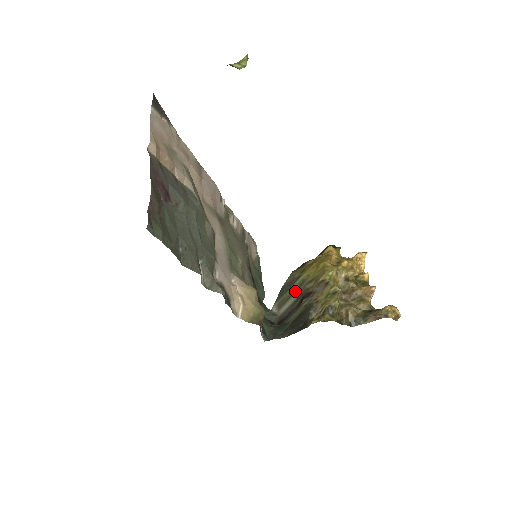
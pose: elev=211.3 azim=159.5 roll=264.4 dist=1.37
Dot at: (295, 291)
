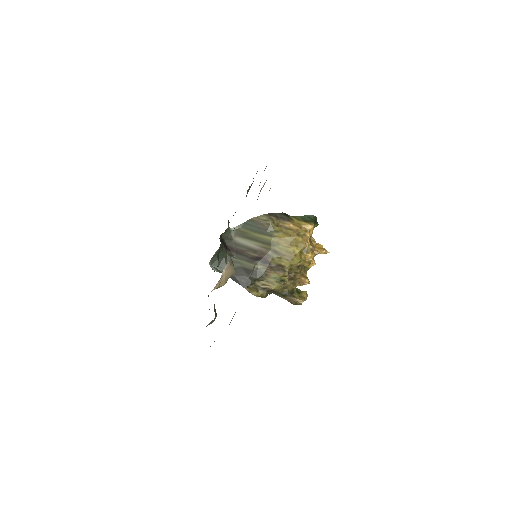
Dot at: (259, 242)
